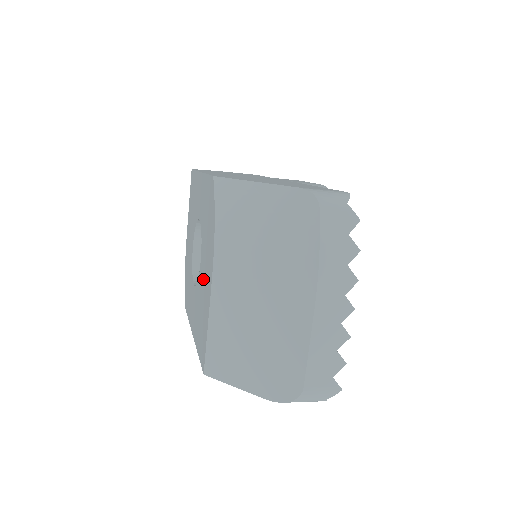
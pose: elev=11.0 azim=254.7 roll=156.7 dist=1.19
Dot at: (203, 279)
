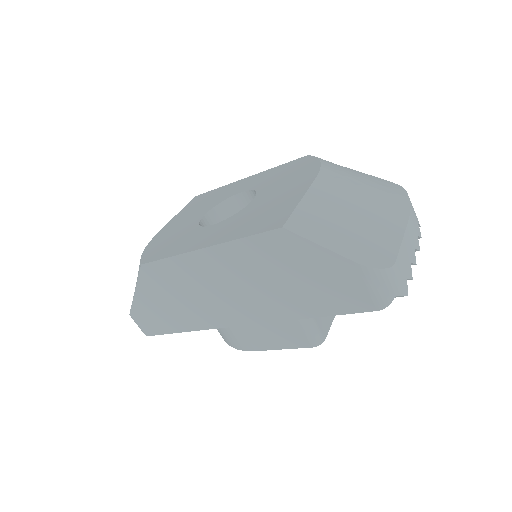
Dot at: (271, 197)
